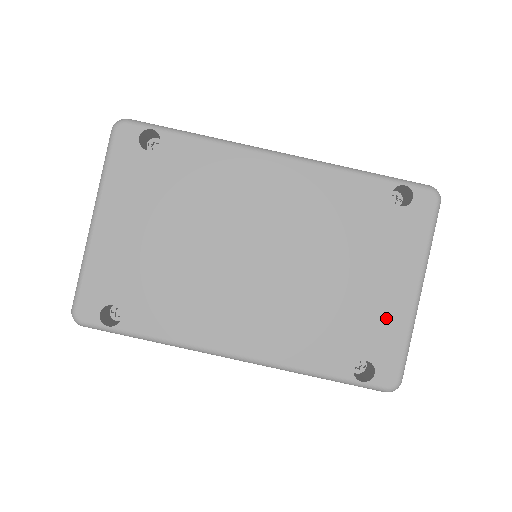
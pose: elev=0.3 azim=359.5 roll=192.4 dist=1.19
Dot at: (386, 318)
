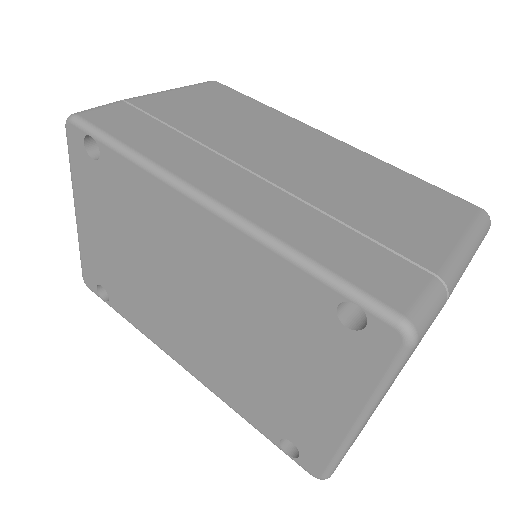
Dot at: (315, 424)
